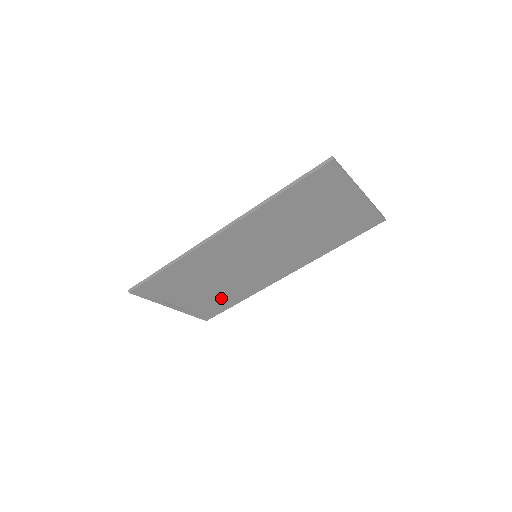
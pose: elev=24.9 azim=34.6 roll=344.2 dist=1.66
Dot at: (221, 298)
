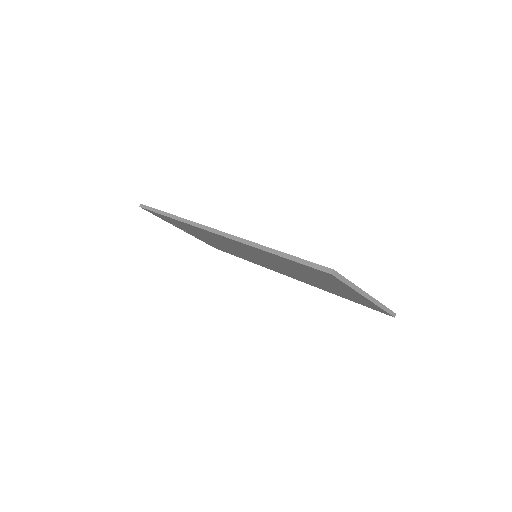
Dot at: (226, 250)
